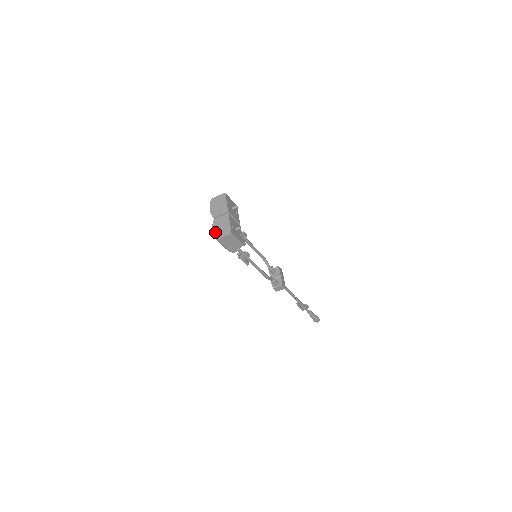
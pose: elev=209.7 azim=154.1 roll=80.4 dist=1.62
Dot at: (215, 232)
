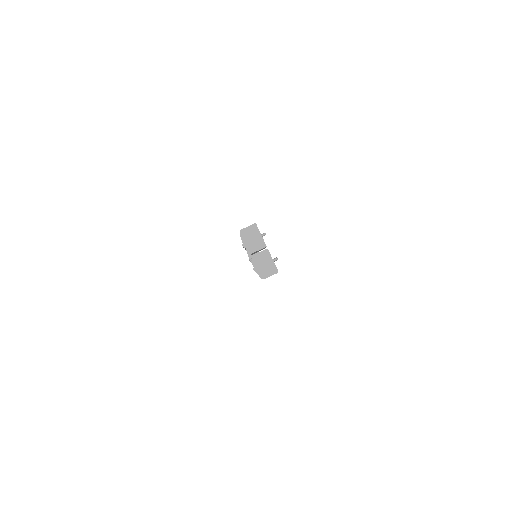
Dot at: (259, 271)
